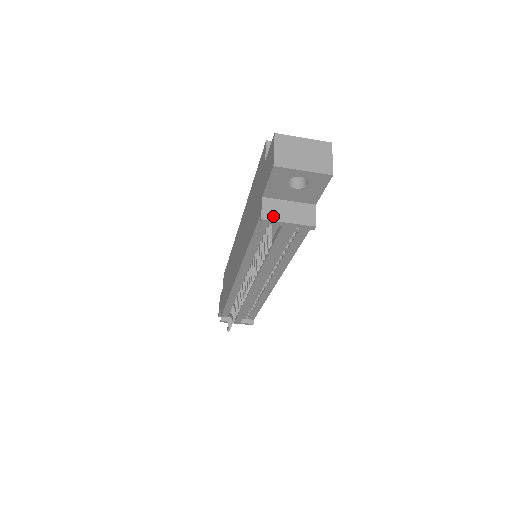
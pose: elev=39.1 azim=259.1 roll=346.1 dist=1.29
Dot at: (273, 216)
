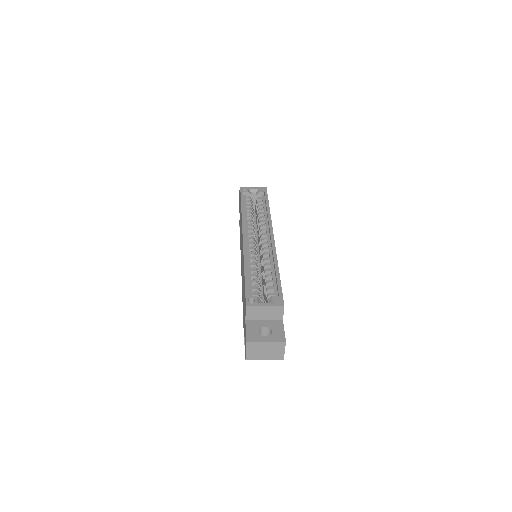
Dot at: occluded
